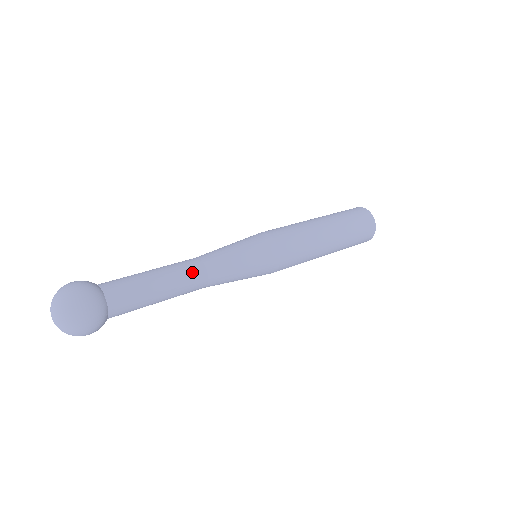
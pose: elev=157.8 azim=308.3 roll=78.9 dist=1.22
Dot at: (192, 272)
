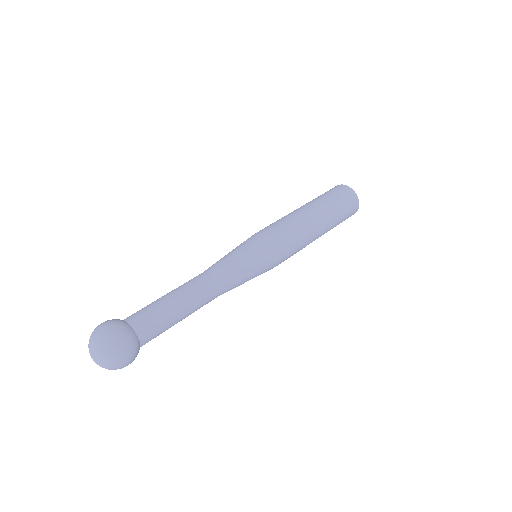
Dot at: (201, 285)
